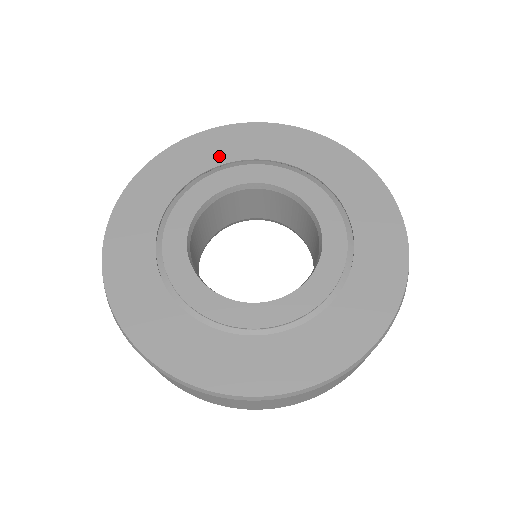
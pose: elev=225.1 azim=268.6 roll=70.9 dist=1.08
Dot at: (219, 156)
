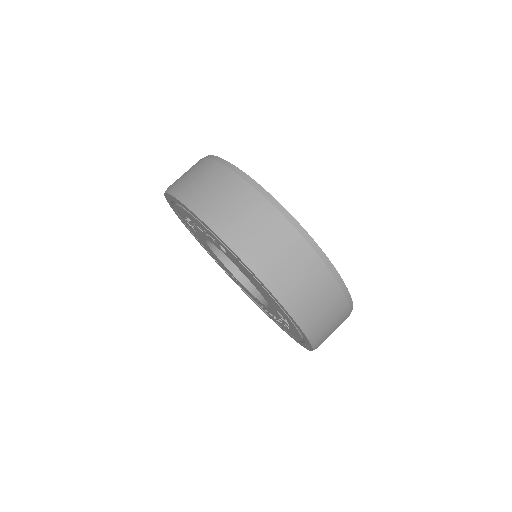
Dot at: occluded
